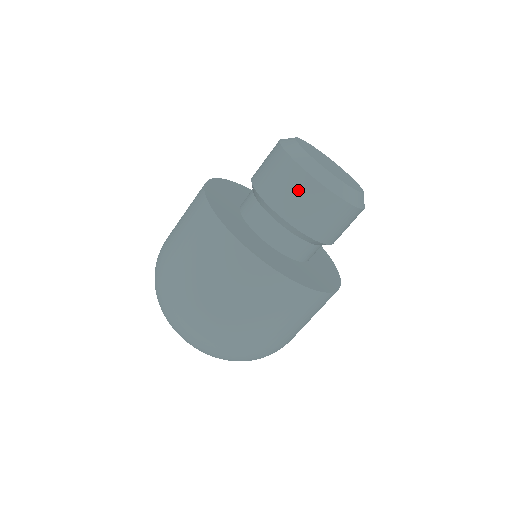
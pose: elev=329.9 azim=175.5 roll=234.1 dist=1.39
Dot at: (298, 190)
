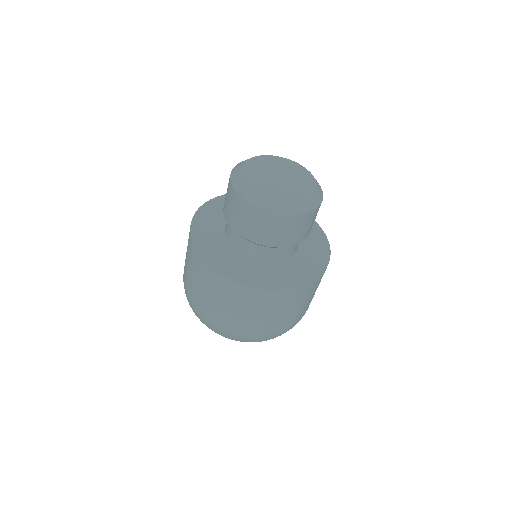
Dot at: (245, 215)
